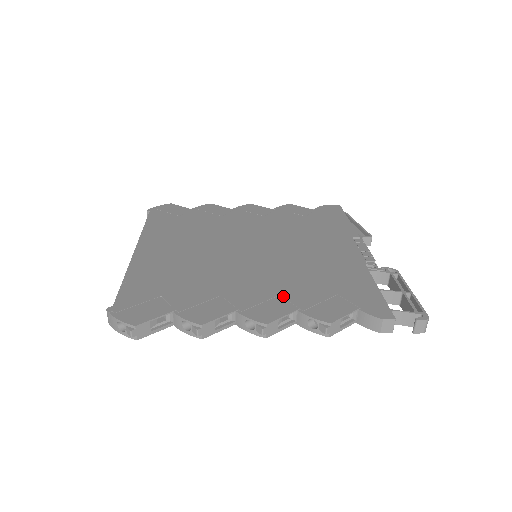
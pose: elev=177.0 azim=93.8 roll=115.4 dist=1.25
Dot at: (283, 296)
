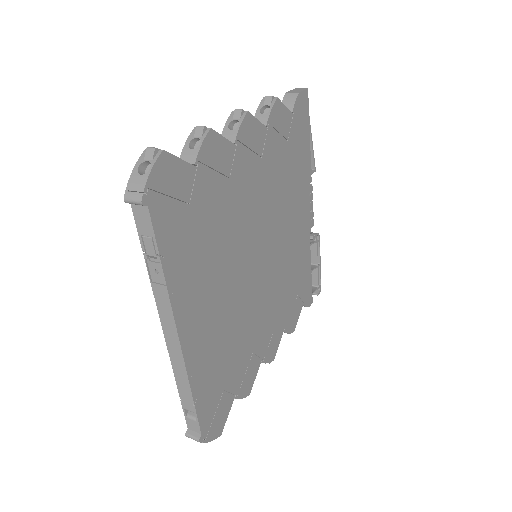
Dot at: (279, 322)
